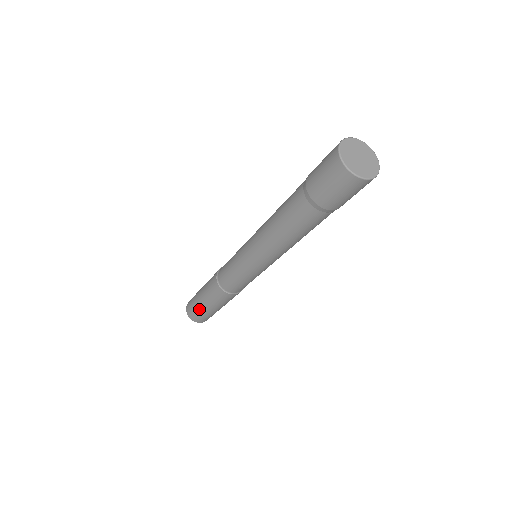
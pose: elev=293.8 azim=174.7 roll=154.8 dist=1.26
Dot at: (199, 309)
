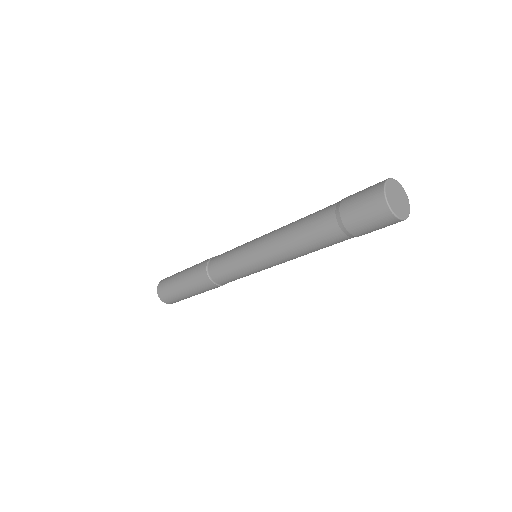
Dot at: (173, 288)
